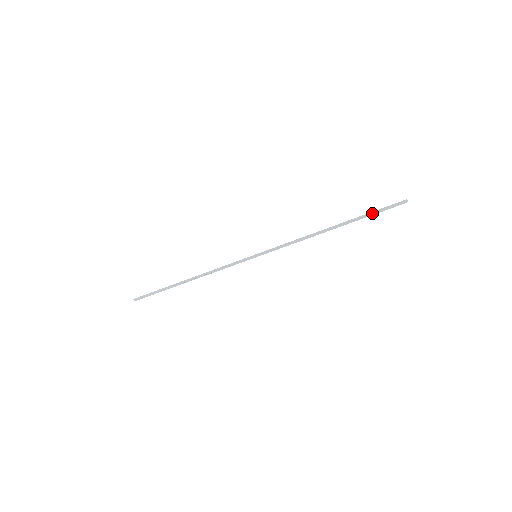
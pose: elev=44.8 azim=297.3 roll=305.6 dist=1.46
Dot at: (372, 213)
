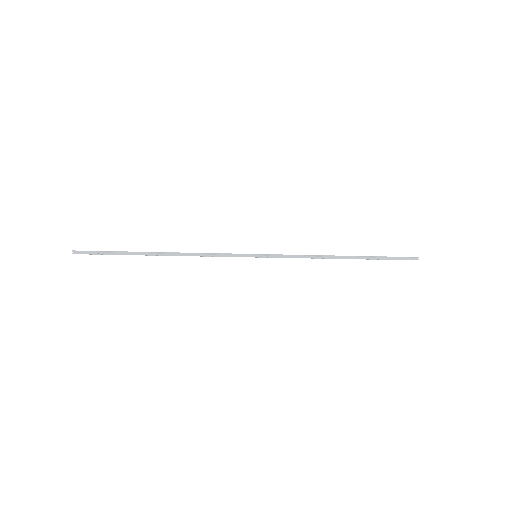
Dot at: occluded
